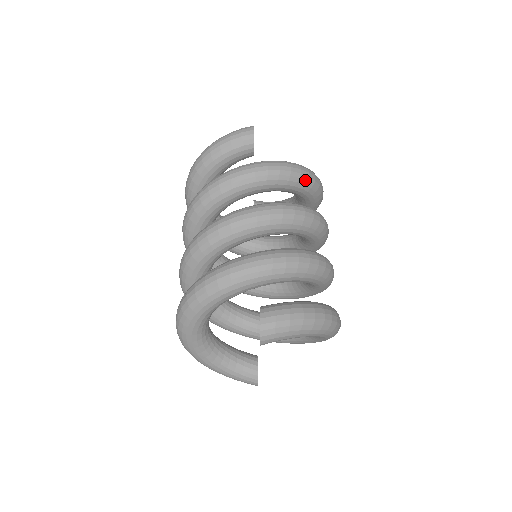
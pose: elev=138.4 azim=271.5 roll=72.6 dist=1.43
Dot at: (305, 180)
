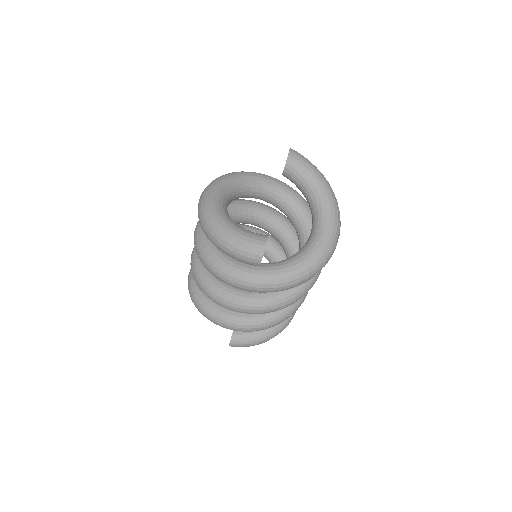
Dot at: occluded
